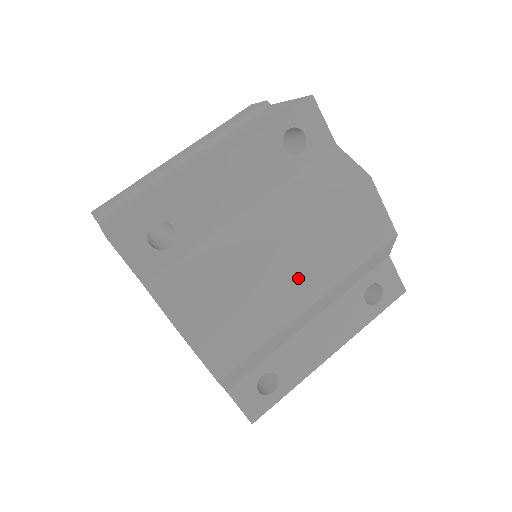
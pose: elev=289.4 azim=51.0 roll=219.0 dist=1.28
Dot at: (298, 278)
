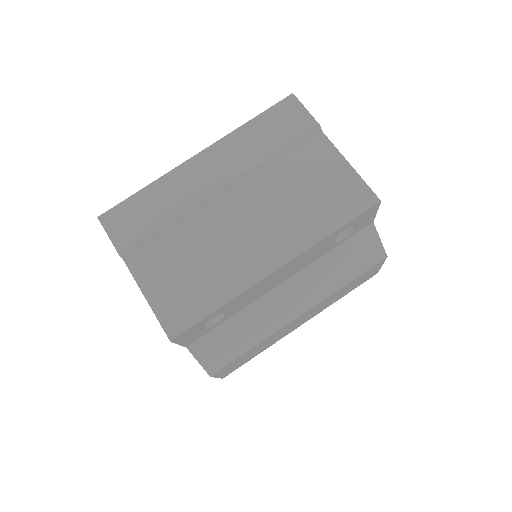
Dot at: (301, 320)
